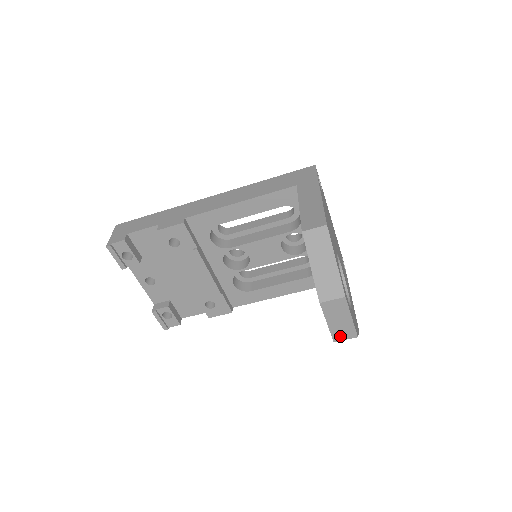
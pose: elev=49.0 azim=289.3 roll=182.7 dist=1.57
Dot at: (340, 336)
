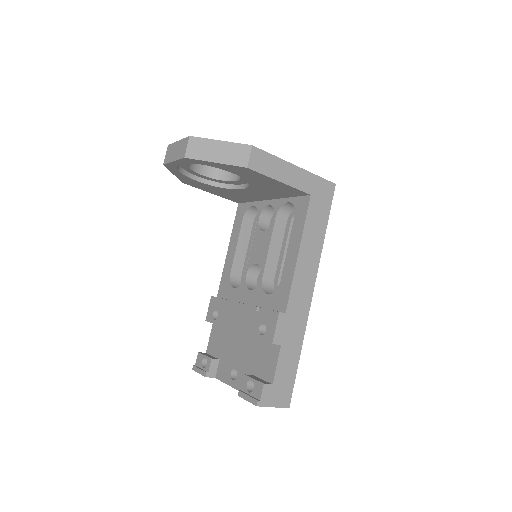
Dot at: (183, 152)
